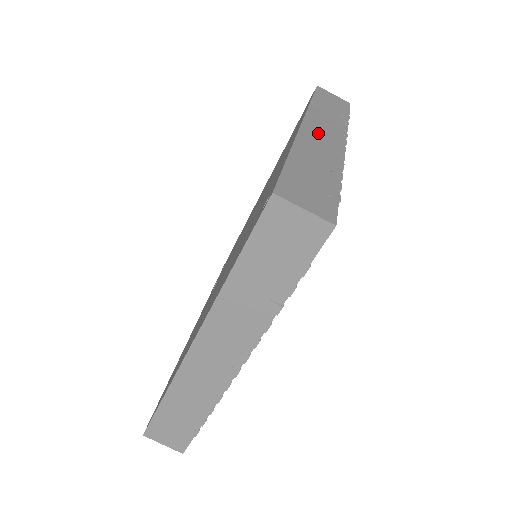
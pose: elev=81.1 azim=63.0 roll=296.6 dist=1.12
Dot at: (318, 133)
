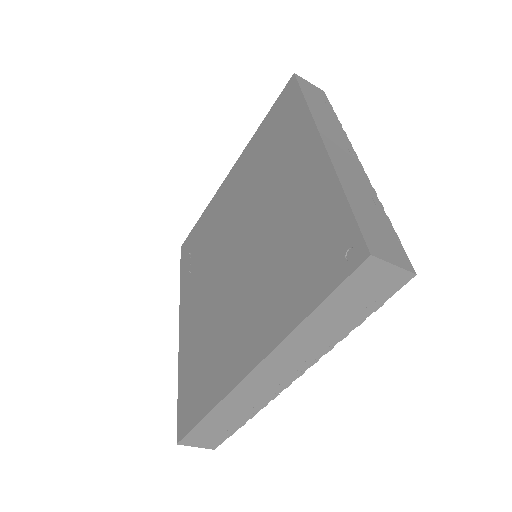
Dot at: (338, 151)
